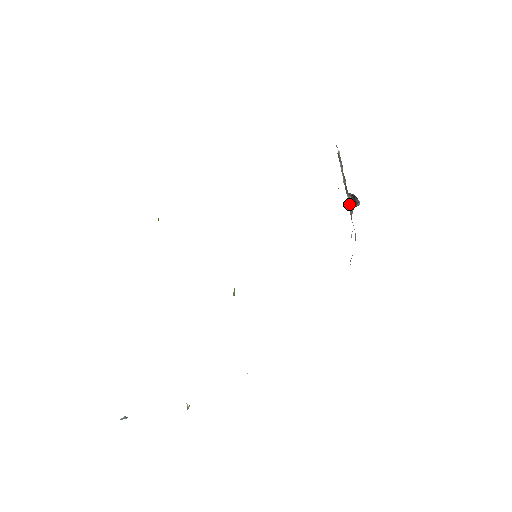
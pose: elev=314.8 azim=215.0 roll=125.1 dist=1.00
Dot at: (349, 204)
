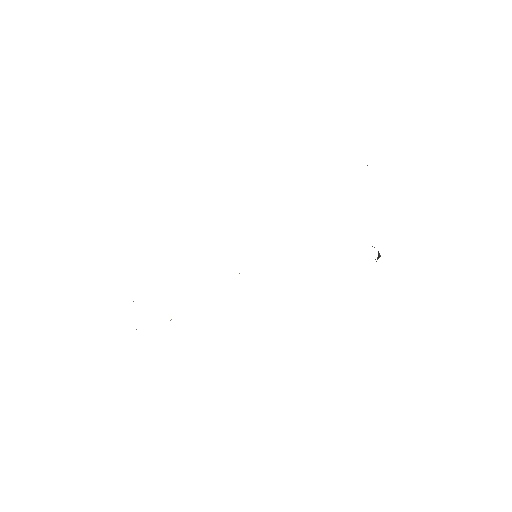
Dot at: occluded
